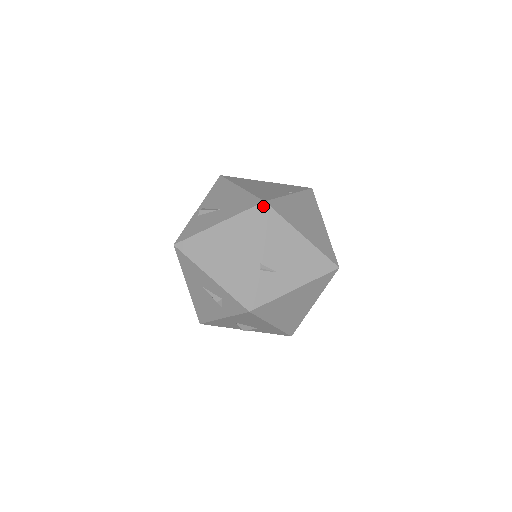
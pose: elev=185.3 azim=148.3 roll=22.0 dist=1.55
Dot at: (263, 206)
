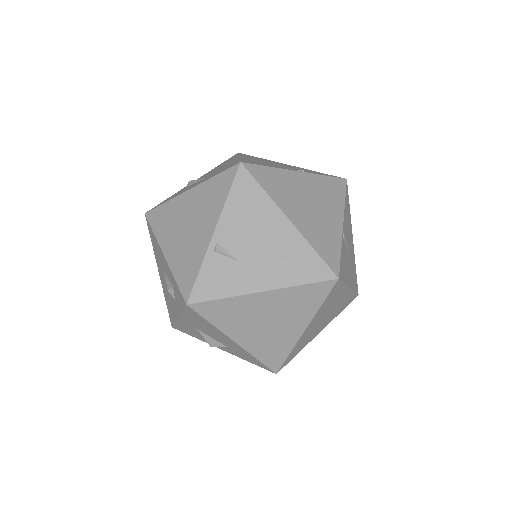
Dot at: (237, 168)
